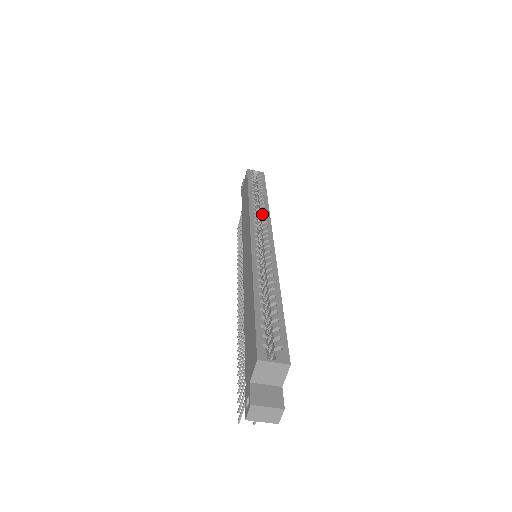
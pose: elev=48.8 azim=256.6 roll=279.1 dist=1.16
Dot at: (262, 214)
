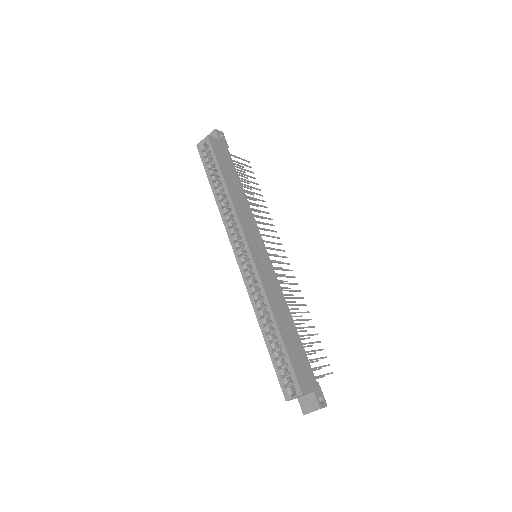
Dot at: (232, 216)
